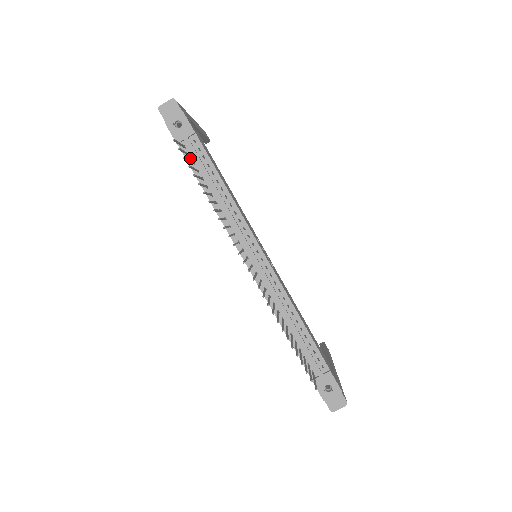
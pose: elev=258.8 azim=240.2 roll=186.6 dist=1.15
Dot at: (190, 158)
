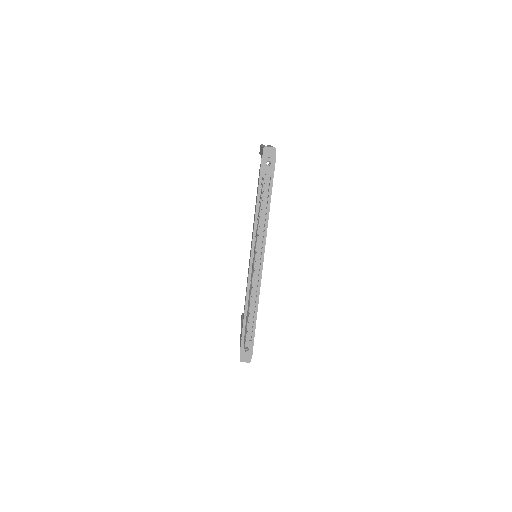
Dot at: (261, 186)
